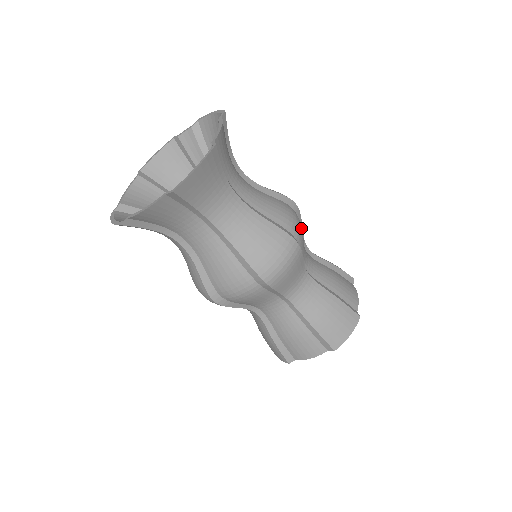
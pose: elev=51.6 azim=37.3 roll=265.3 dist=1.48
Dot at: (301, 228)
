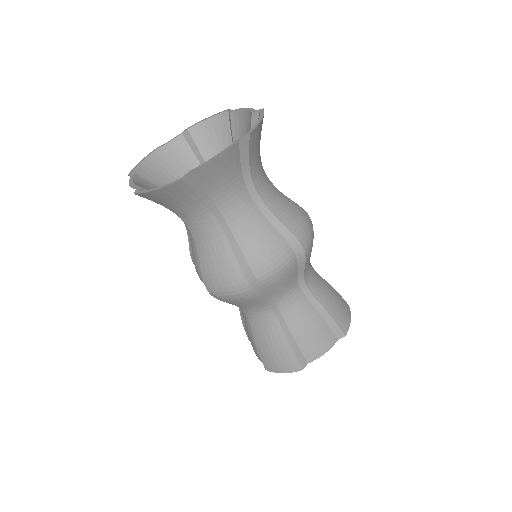
Dot at: occluded
